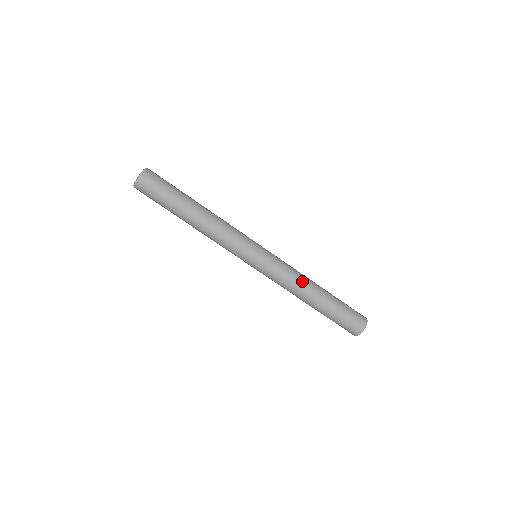
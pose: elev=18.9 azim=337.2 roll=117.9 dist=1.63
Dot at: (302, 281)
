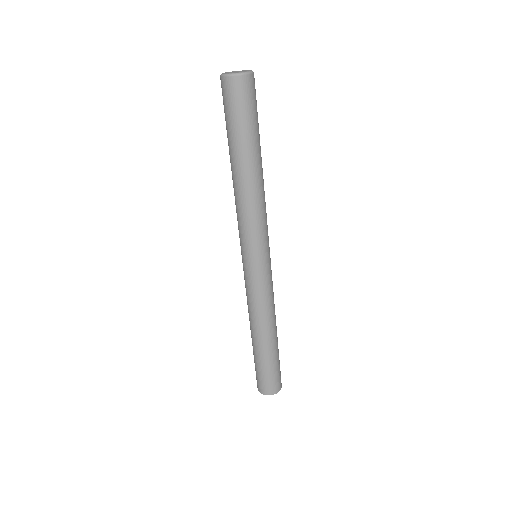
Dot at: (260, 318)
